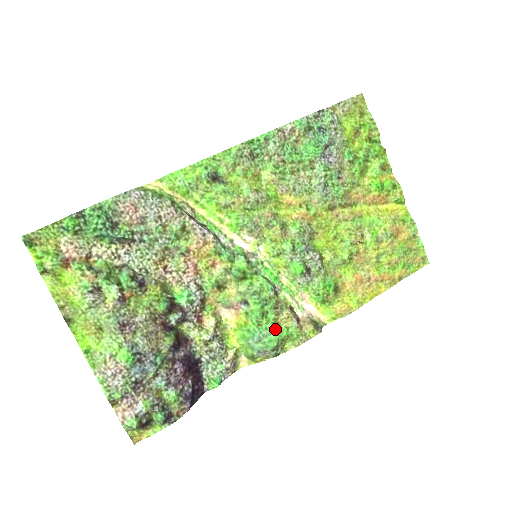
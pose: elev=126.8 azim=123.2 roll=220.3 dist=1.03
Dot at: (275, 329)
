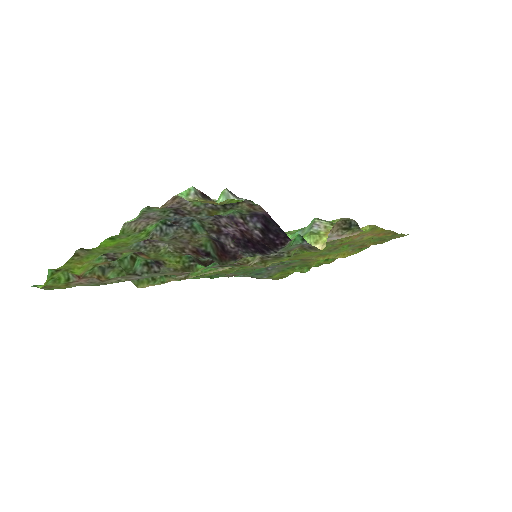
Dot at: occluded
